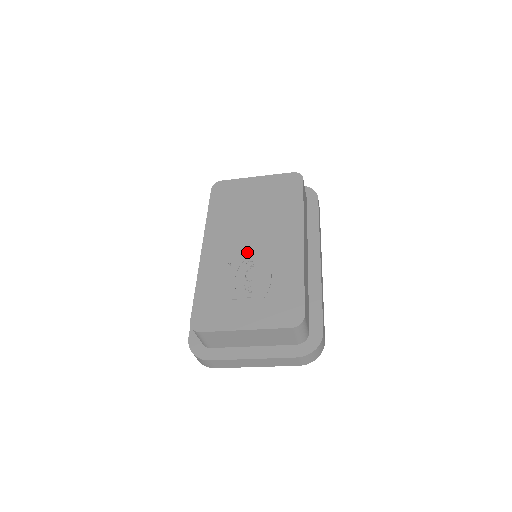
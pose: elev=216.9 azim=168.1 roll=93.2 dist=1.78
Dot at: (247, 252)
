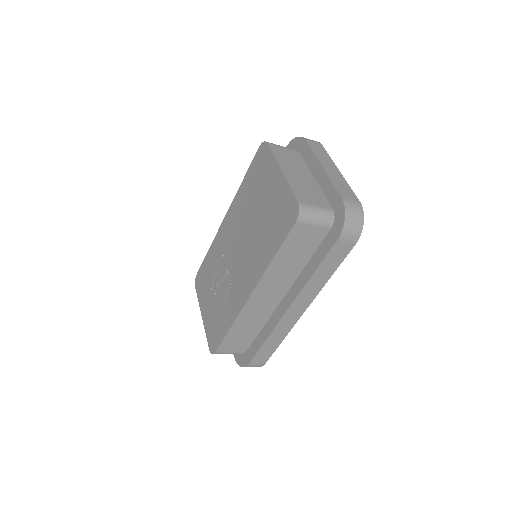
Dot at: (231, 258)
